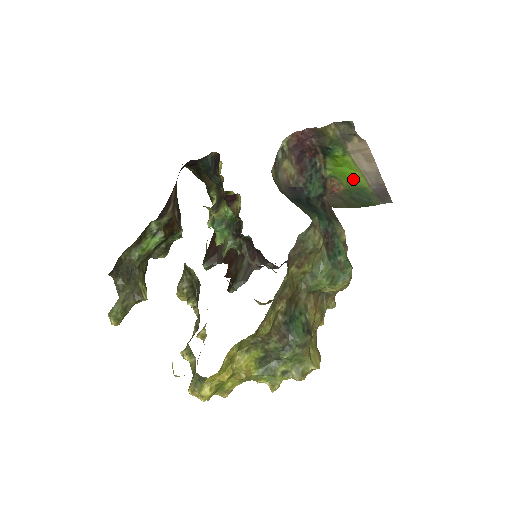
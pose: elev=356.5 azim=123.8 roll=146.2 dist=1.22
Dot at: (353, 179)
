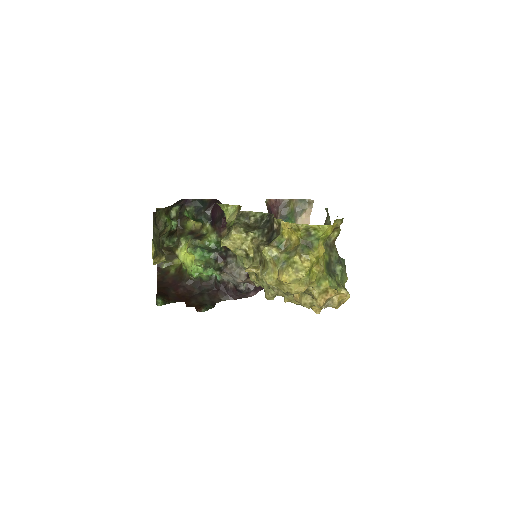
Dot at: occluded
